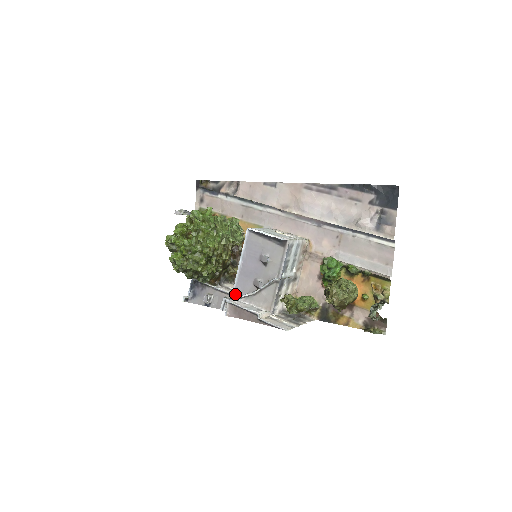
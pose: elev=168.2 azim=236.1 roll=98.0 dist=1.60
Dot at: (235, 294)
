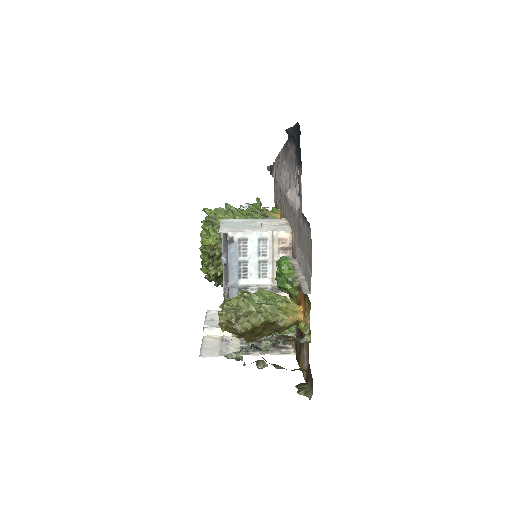
Dot at: occluded
